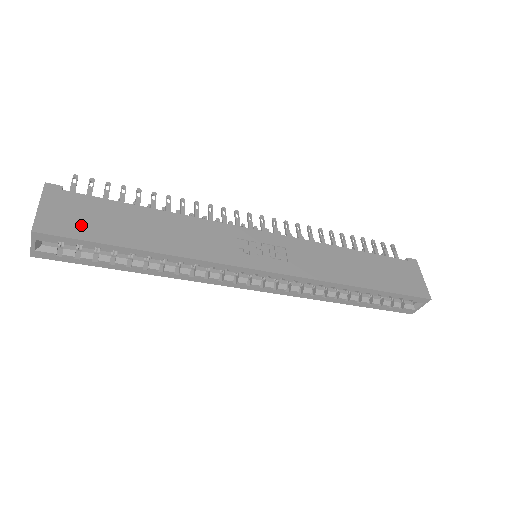
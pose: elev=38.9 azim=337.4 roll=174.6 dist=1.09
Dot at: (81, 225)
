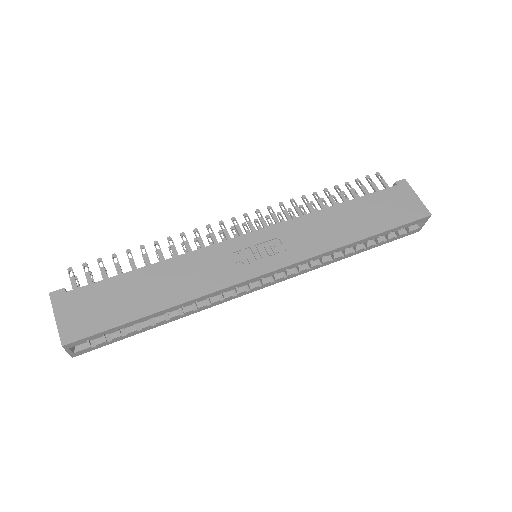
Dot at: (97, 317)
